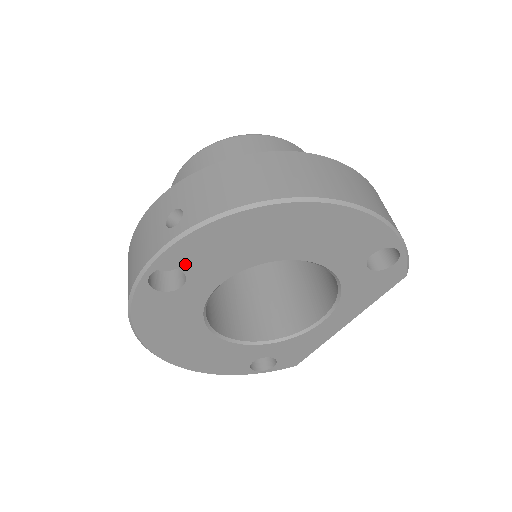
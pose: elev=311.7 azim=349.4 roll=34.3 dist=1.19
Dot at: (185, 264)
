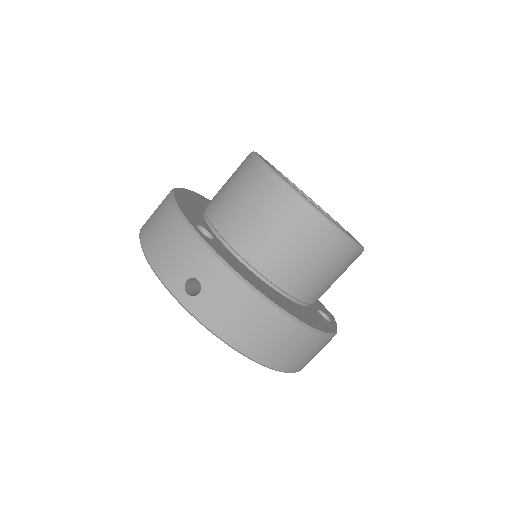
Dot at: occluded
